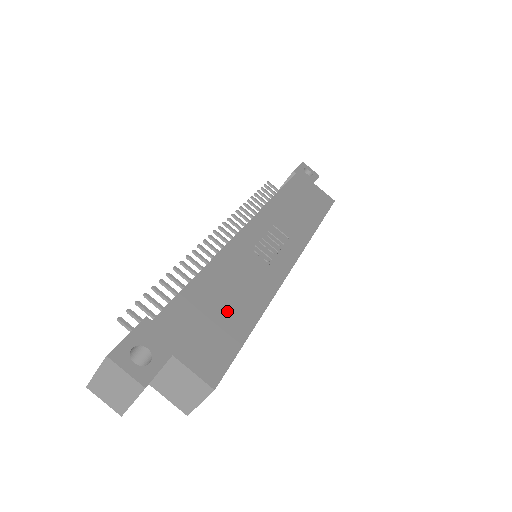
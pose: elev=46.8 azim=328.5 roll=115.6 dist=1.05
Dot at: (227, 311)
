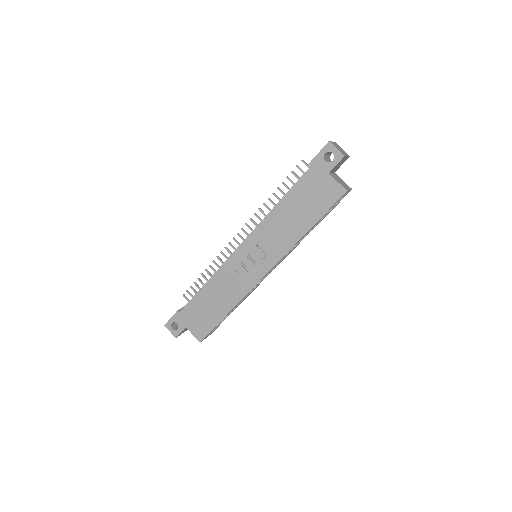
Dot at: (212, 308)
